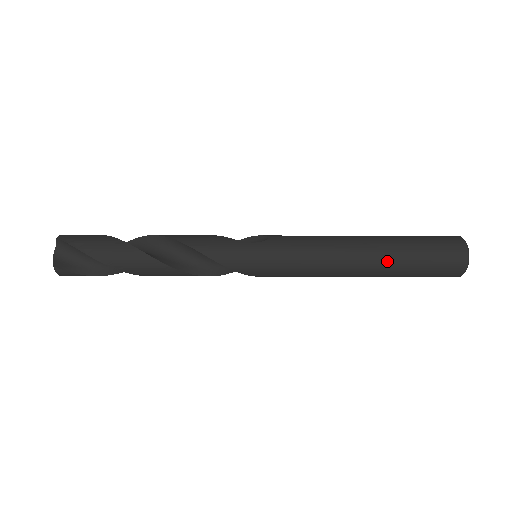
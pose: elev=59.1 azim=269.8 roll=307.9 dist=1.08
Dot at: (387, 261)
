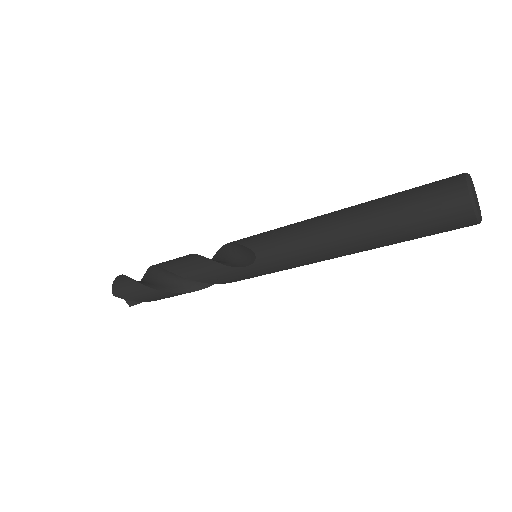
Dot at: occluded
